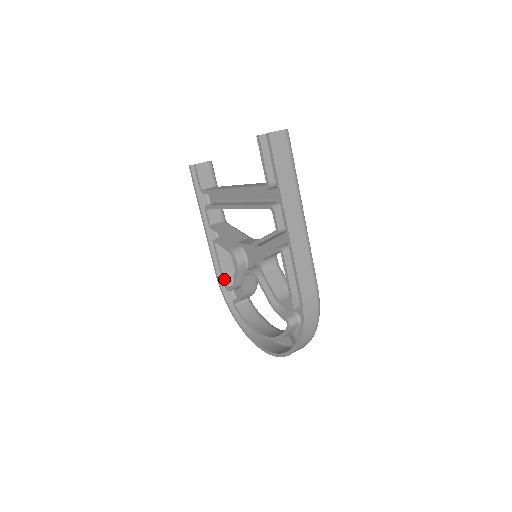
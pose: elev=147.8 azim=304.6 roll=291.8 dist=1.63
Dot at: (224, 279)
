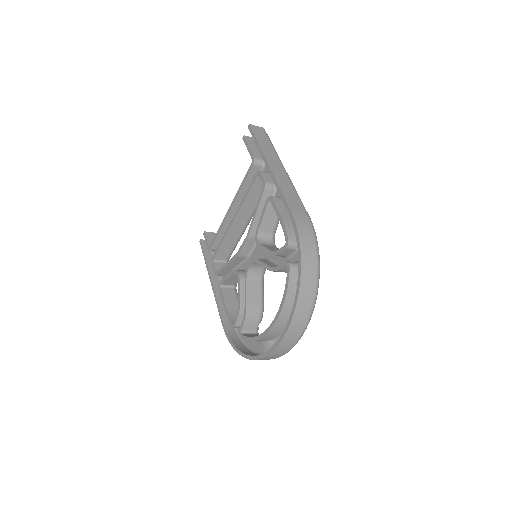
Dot at: (230, 318)
